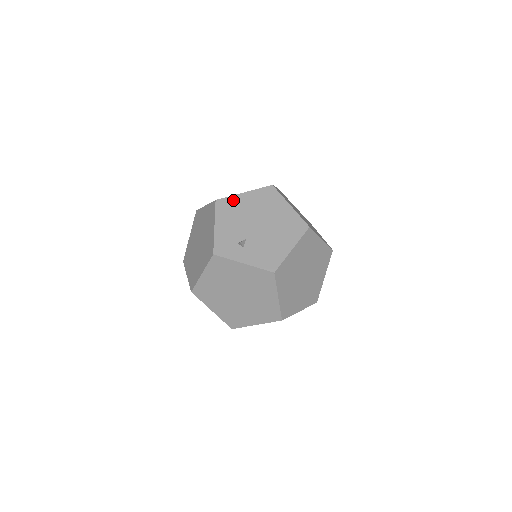
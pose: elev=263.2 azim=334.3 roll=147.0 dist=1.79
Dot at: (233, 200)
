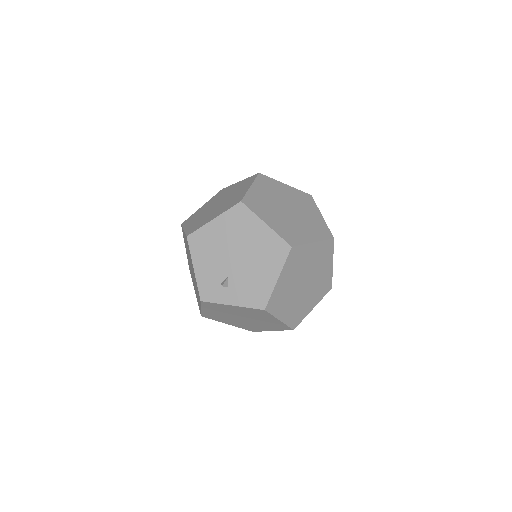
Dot at: (204, 232)
